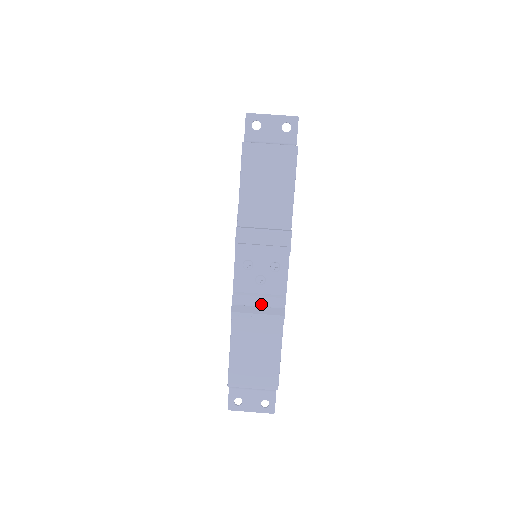
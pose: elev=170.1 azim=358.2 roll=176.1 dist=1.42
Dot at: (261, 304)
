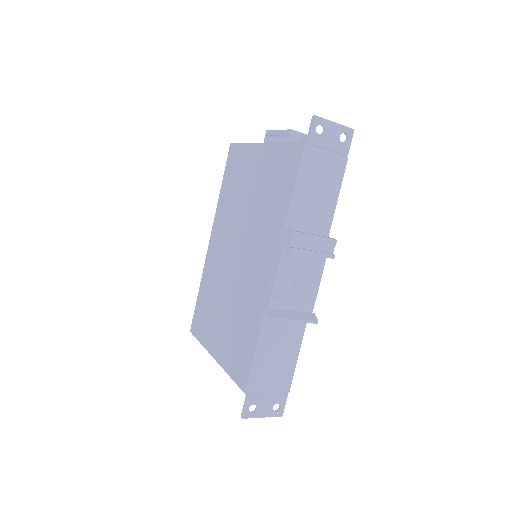
Dot at: (293, 309)
